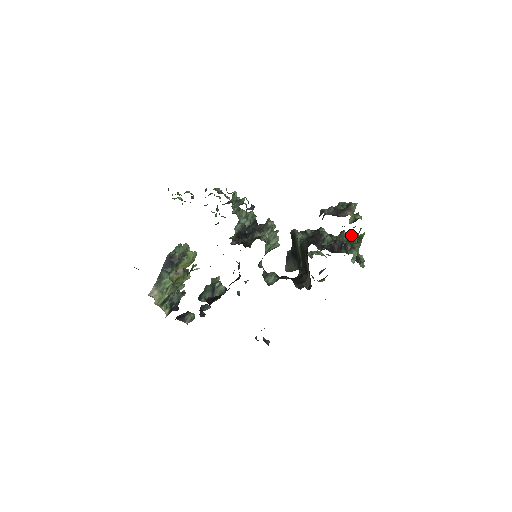
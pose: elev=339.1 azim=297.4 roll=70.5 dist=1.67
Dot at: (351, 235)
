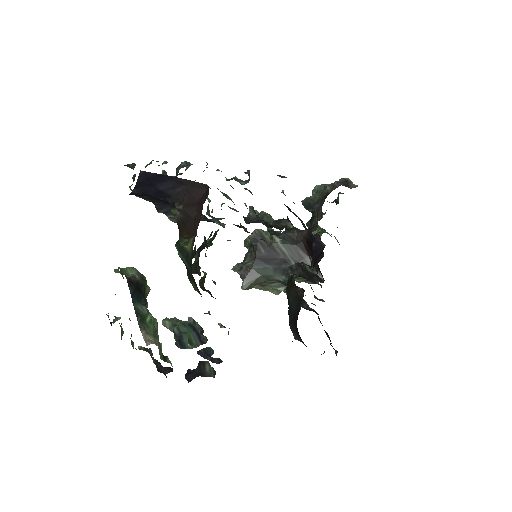
Dot at: occluded
